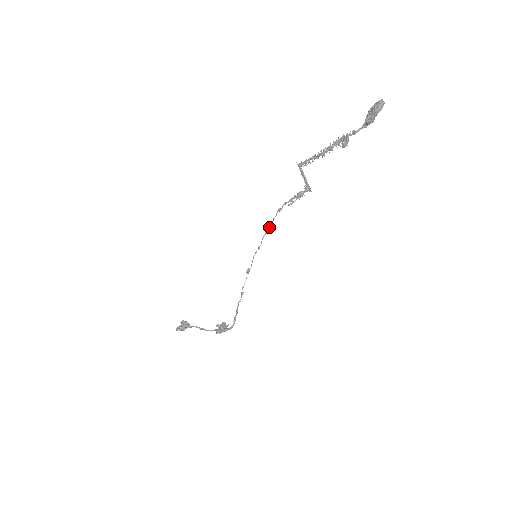
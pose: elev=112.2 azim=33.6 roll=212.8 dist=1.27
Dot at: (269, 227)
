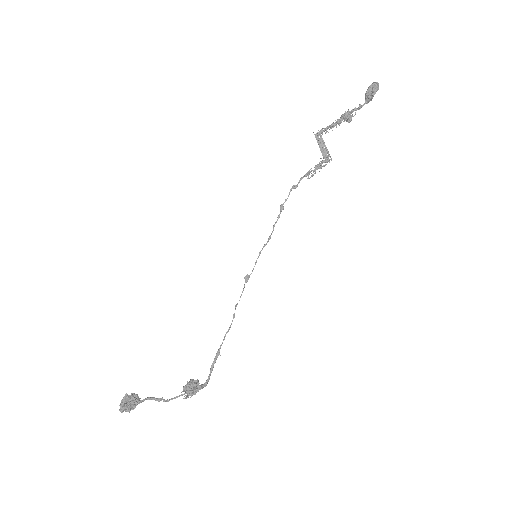
Dot at: (283, 209)
